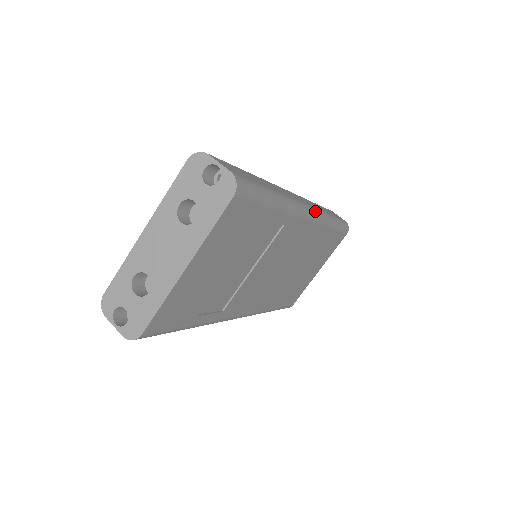
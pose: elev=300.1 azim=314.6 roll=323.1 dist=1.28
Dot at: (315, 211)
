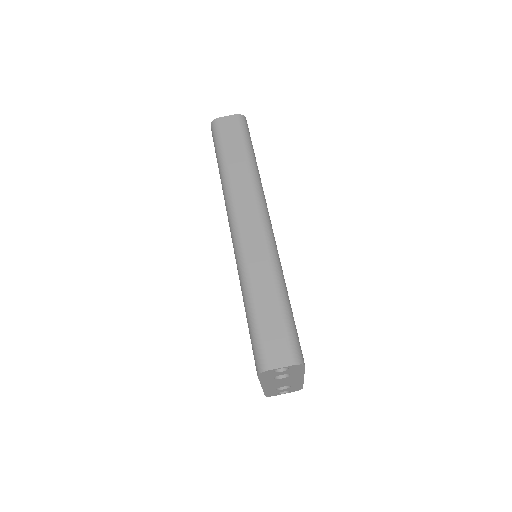
Dot at: (262, 209)
